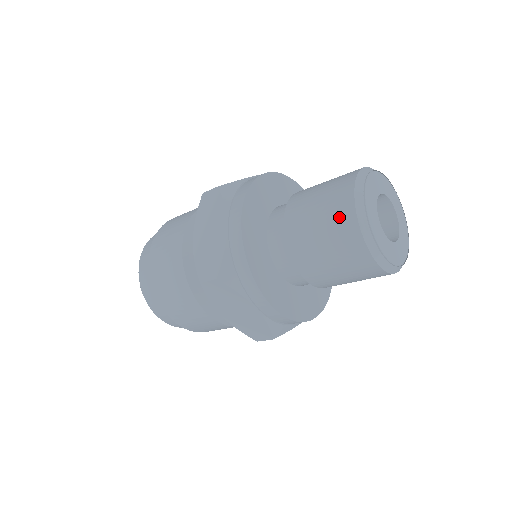
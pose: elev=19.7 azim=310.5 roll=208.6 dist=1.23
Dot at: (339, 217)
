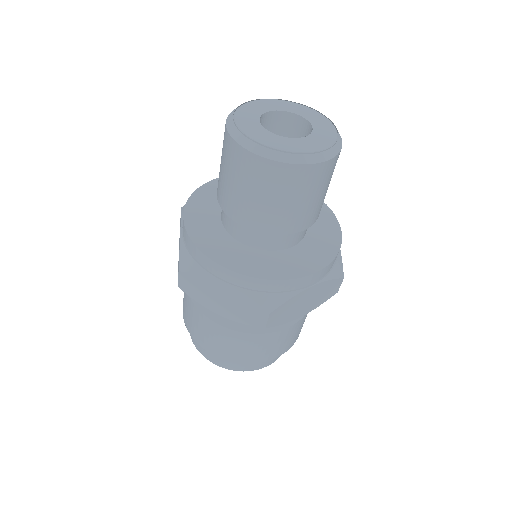
Dot at: occluded
